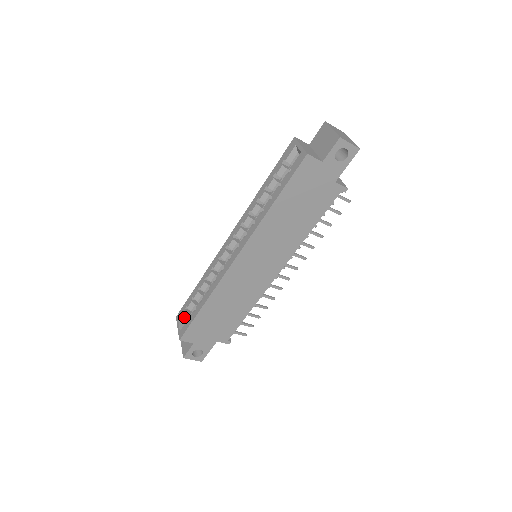
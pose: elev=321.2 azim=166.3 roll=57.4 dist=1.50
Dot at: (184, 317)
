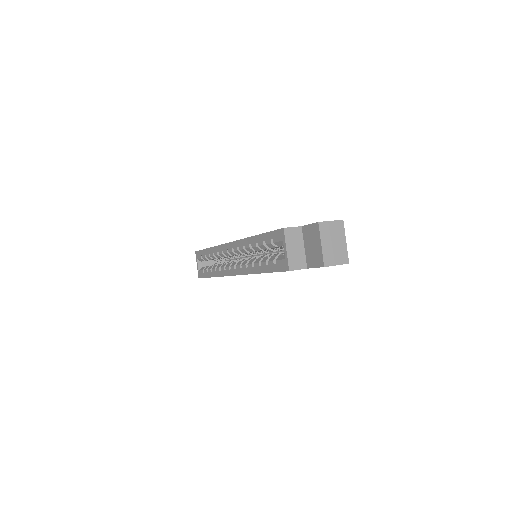
Dot at: (201, 260)
